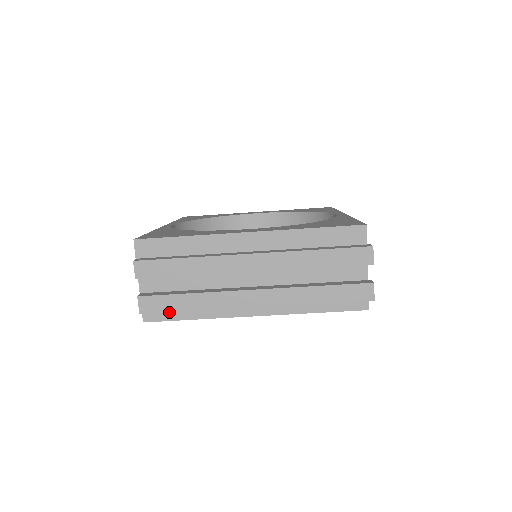
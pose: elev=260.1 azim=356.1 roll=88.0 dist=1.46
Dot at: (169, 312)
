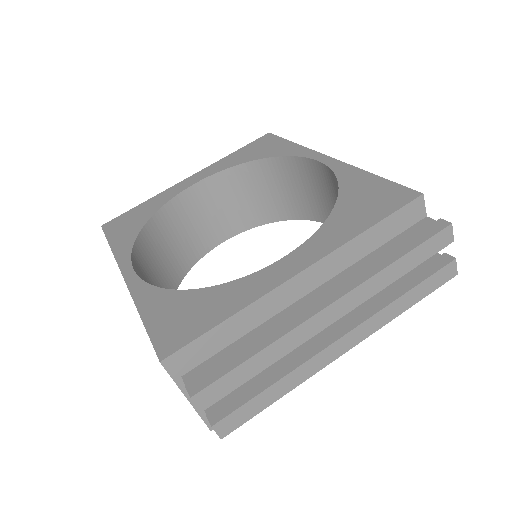
Dot at: occluded
